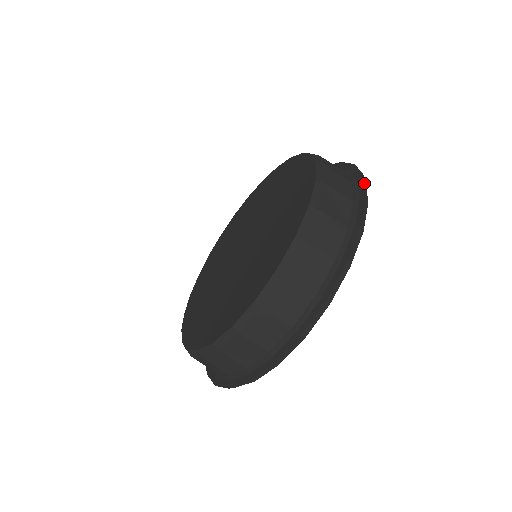
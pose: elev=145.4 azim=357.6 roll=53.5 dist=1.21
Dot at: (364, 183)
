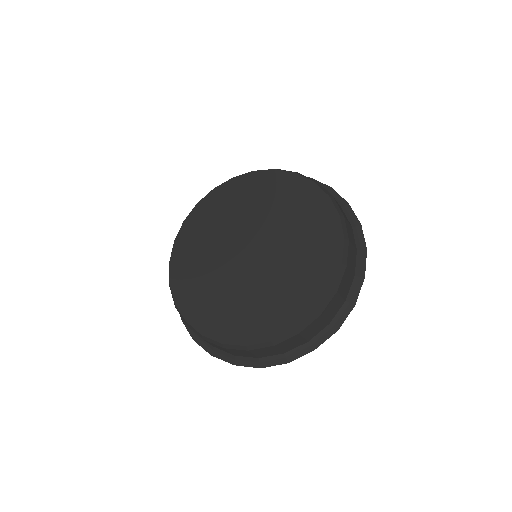
Dot at: (328, 338)
